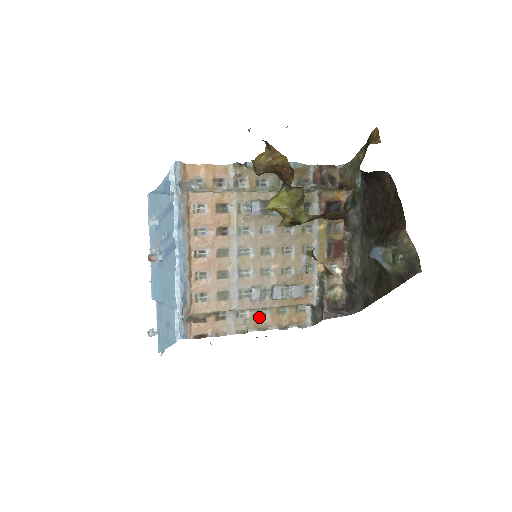
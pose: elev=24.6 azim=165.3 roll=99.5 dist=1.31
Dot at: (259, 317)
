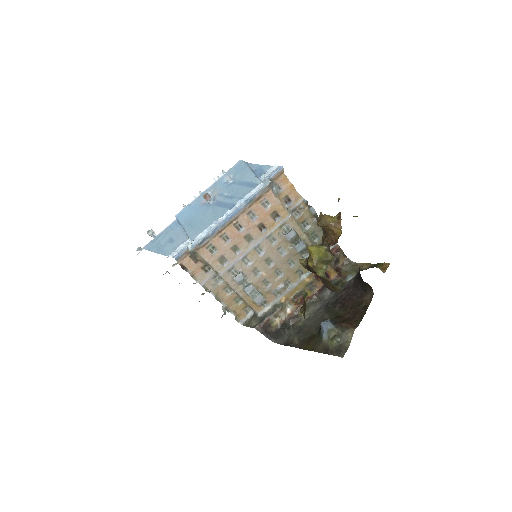
Dot at: (223, 290)
